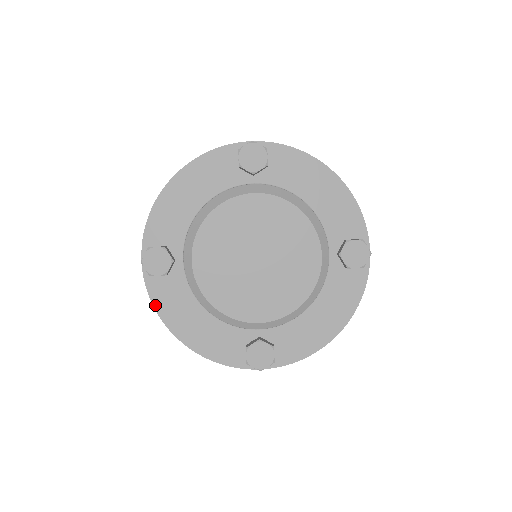
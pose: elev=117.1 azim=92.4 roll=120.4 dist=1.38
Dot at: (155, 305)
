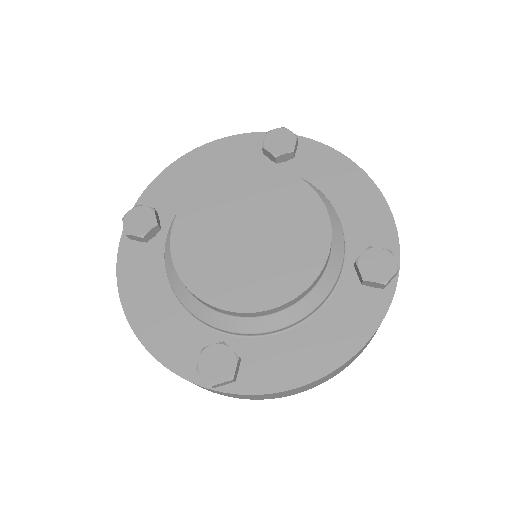
Dot at: (119, 273)
